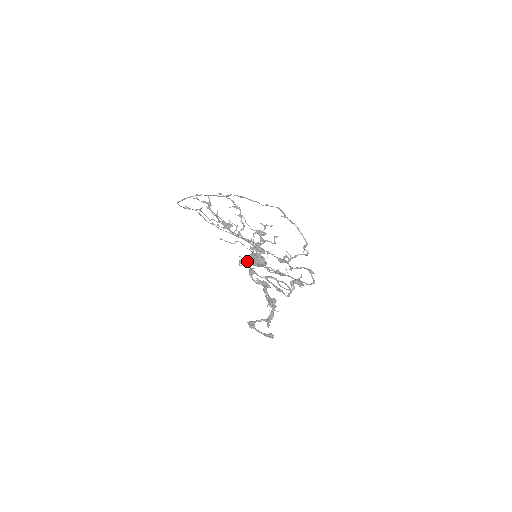
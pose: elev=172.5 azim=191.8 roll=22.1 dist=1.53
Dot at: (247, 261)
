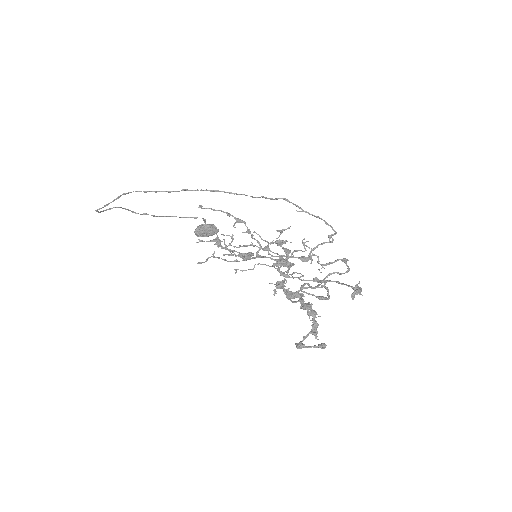
Dot at: (280, 285)
